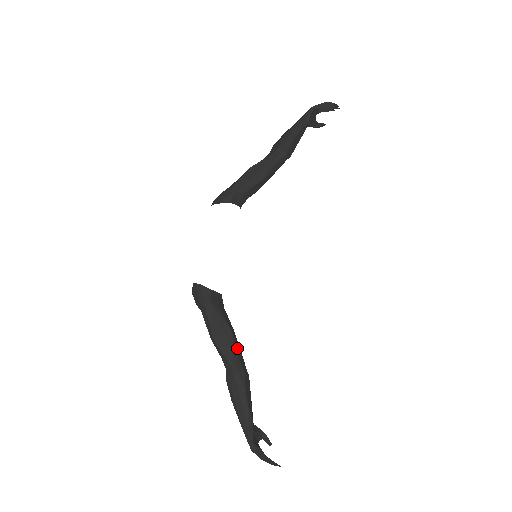
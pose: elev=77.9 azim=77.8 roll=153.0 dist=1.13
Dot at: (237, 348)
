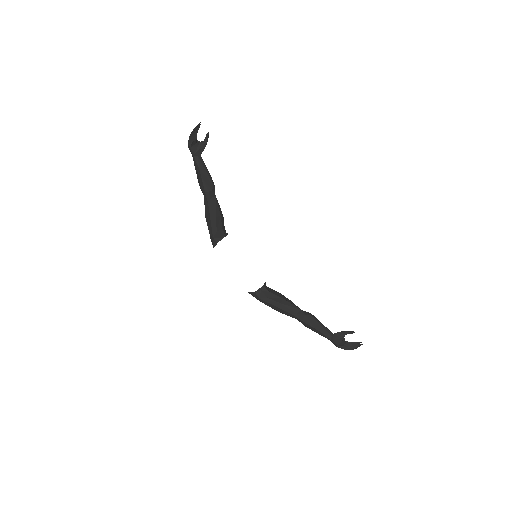
Dot at: (292, 309)
